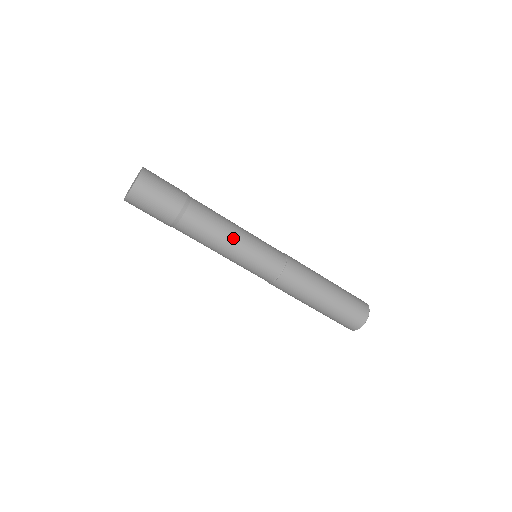
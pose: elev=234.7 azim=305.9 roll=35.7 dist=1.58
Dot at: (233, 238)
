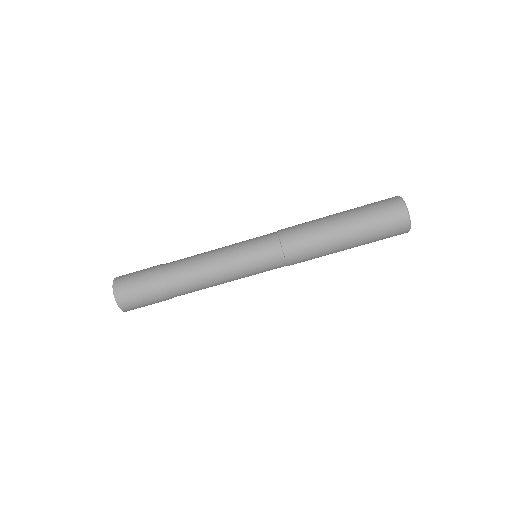
Dot at: (217, 263)
